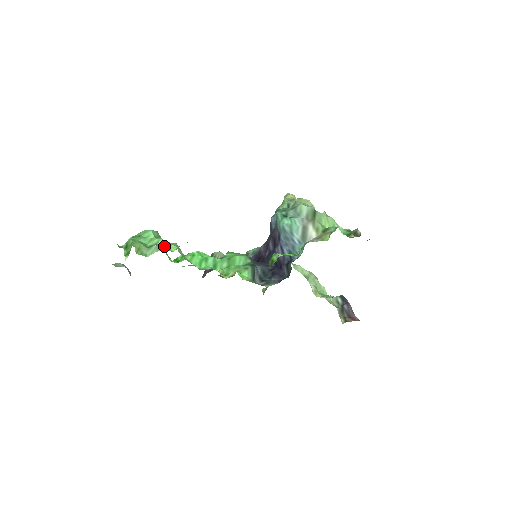
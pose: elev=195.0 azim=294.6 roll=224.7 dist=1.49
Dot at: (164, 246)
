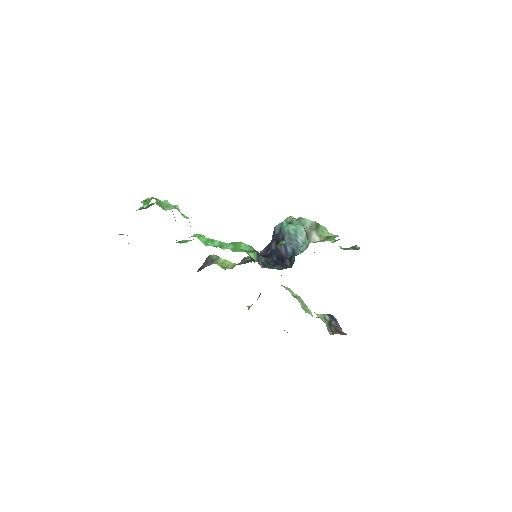
Dot at: occluded
